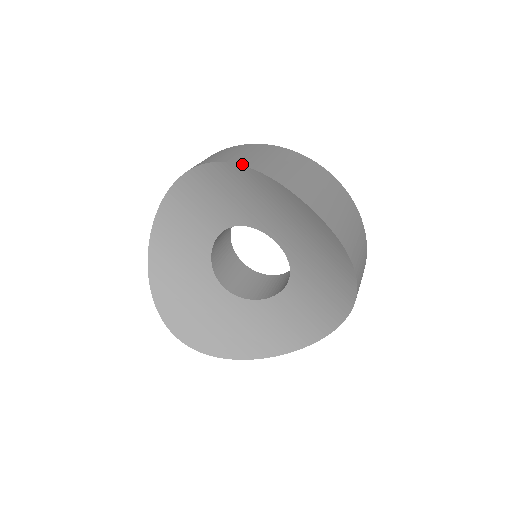
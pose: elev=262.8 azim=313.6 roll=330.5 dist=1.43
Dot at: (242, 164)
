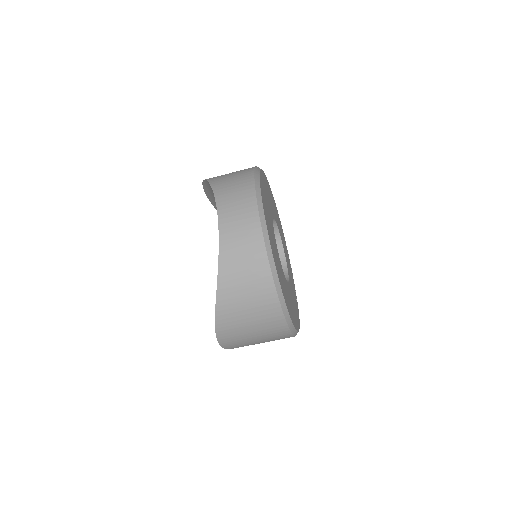
Dot at: (217, 305)
